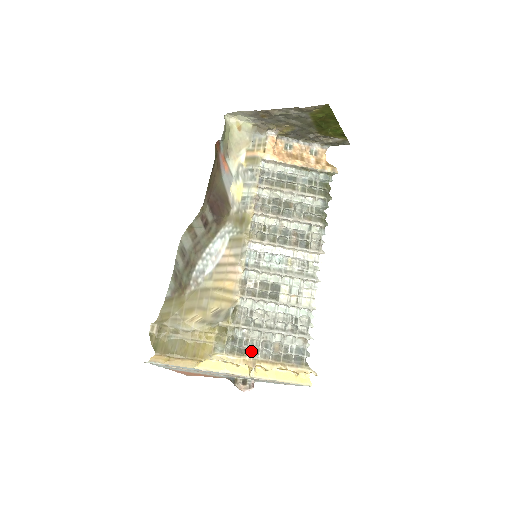
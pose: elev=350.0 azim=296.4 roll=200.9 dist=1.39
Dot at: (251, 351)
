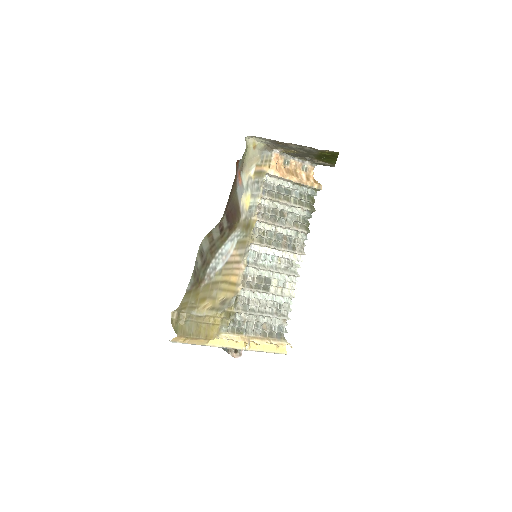
Dot at: (246, 330)
